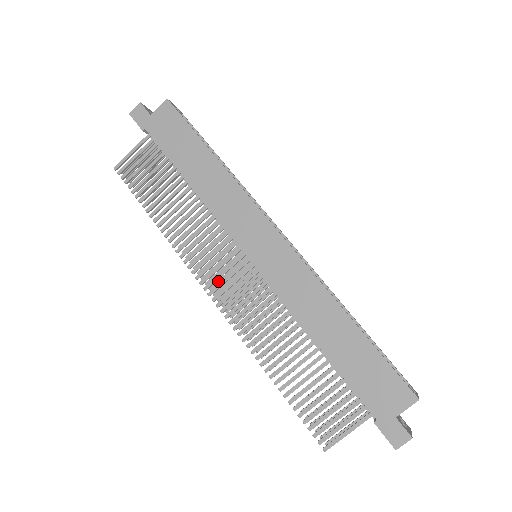
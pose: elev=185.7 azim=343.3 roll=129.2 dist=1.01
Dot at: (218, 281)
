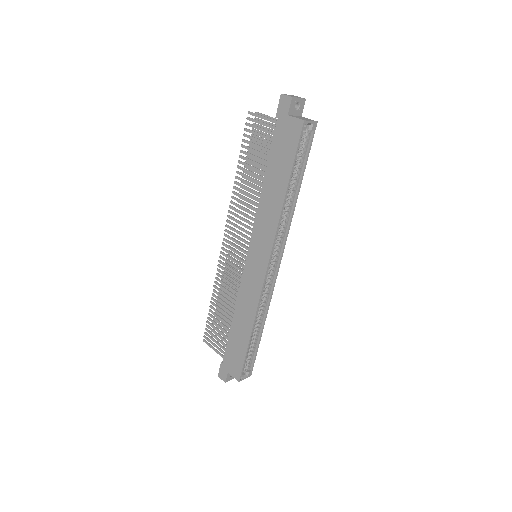
Dot at: occluded
